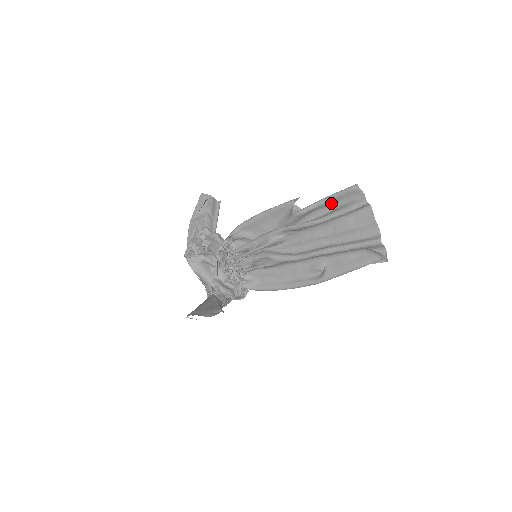
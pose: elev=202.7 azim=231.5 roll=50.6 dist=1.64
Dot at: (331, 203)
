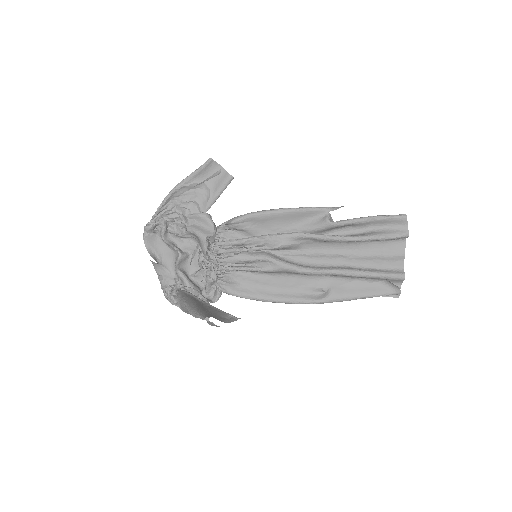
Dot at: (368, 224)
